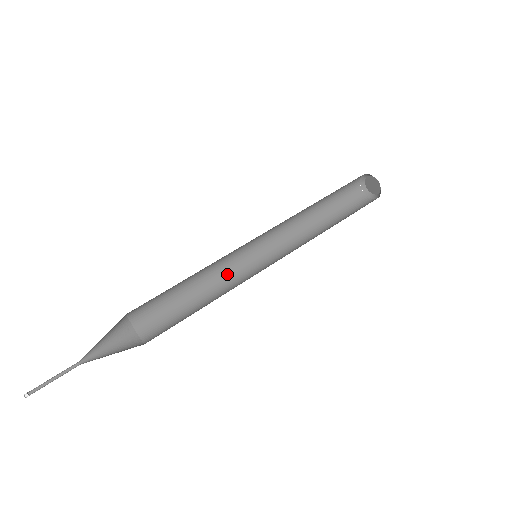
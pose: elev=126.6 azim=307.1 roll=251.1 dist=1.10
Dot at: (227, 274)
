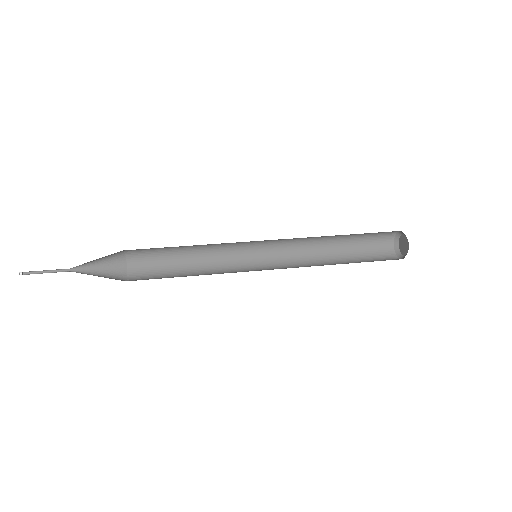
Dot at: (227, 272)
